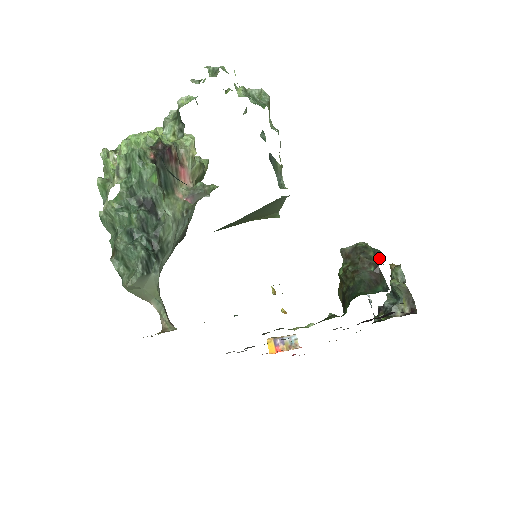
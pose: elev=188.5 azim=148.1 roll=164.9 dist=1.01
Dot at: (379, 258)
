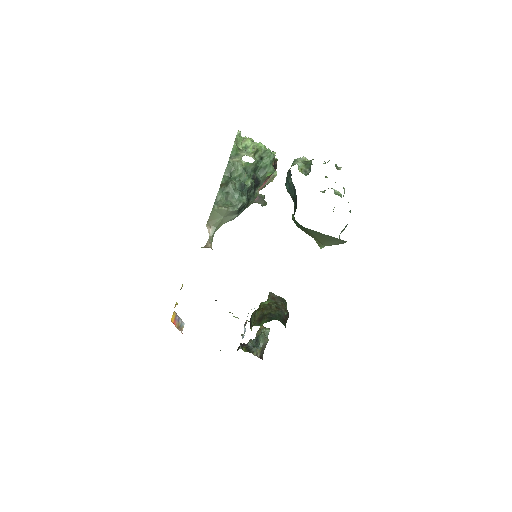
Dot at: occluded
